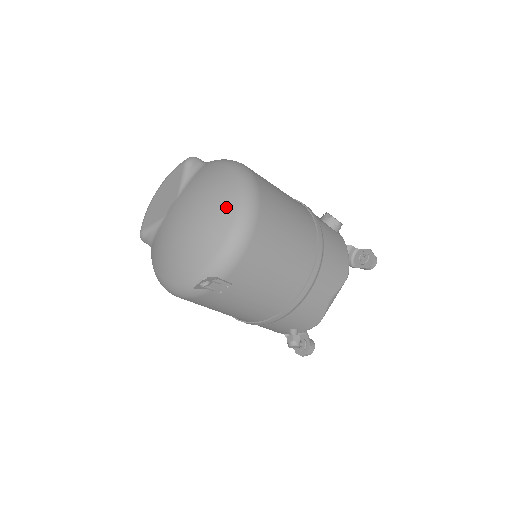
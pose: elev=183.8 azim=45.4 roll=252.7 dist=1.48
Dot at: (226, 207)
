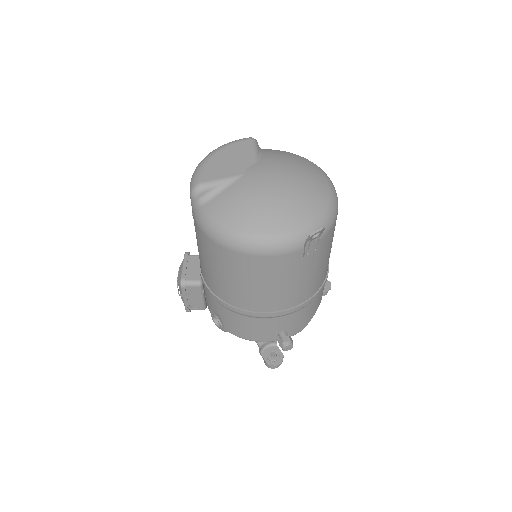
Dot at: (321, 181)
